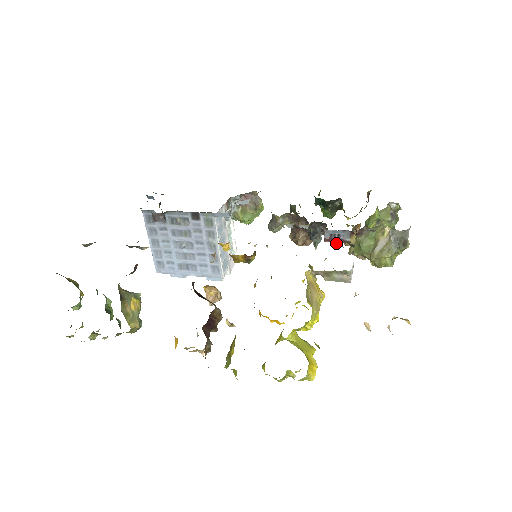
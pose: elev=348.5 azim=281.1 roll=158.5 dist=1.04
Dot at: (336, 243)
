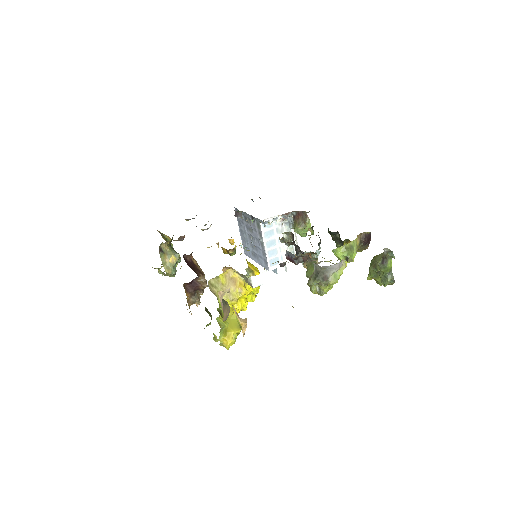
Dot at: occluded
